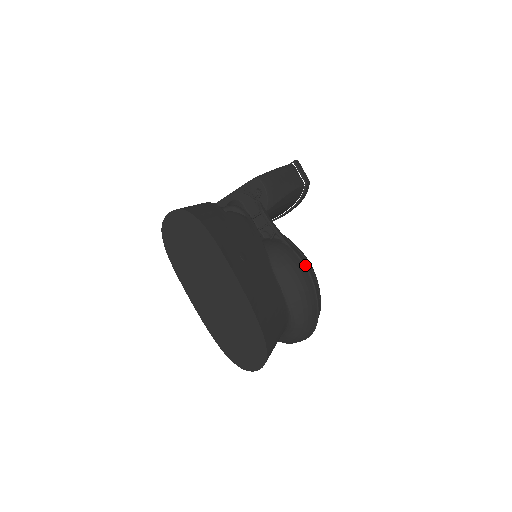
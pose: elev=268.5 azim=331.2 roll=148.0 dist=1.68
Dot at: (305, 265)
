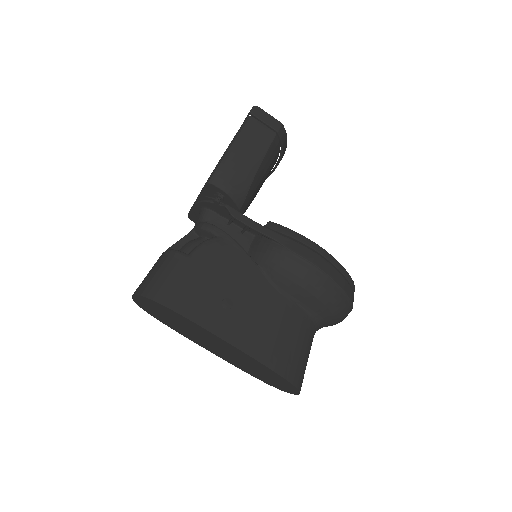
Dot at: (307, 260)
